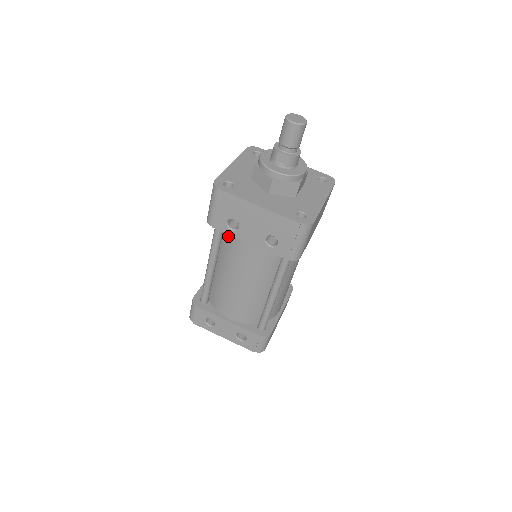
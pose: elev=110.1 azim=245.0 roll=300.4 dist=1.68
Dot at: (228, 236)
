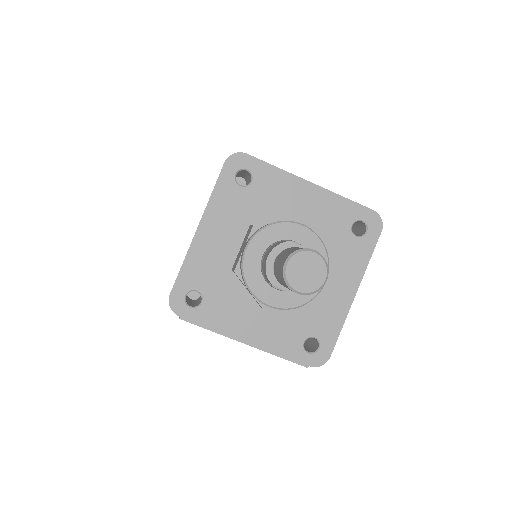
Dot at: occluded
